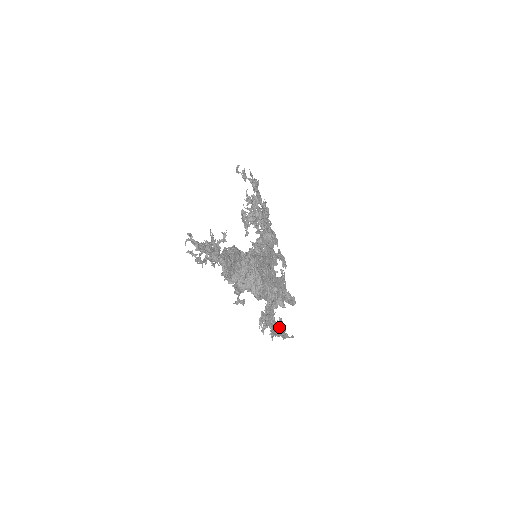
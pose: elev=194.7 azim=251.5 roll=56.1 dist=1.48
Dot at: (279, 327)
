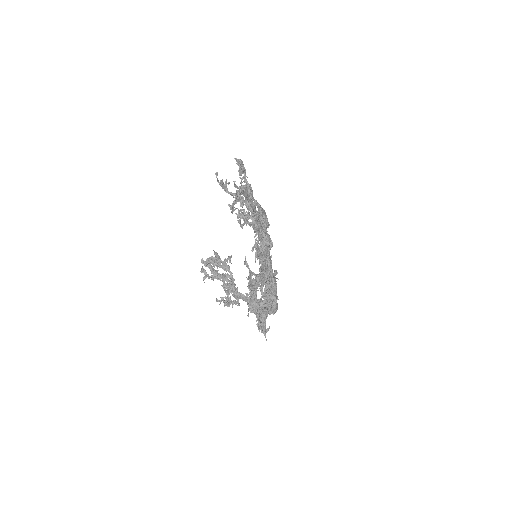
Dot at: occluded
